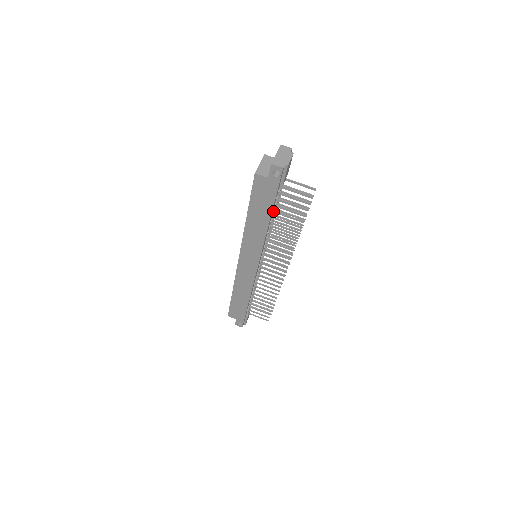
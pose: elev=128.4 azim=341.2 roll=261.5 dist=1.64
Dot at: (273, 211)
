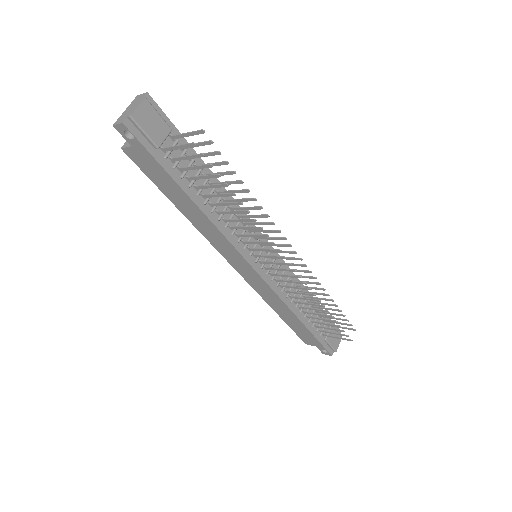
Dot at: (194, 188)
